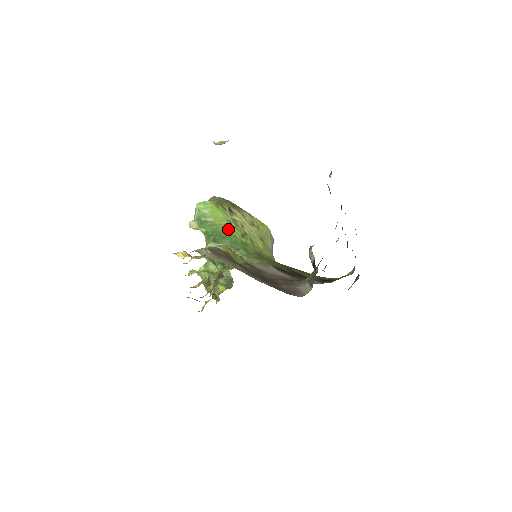
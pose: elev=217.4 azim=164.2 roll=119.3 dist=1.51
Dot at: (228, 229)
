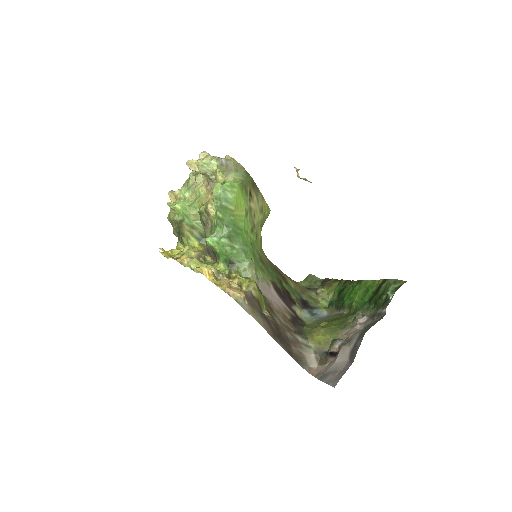
Dot at: (244, 223)
